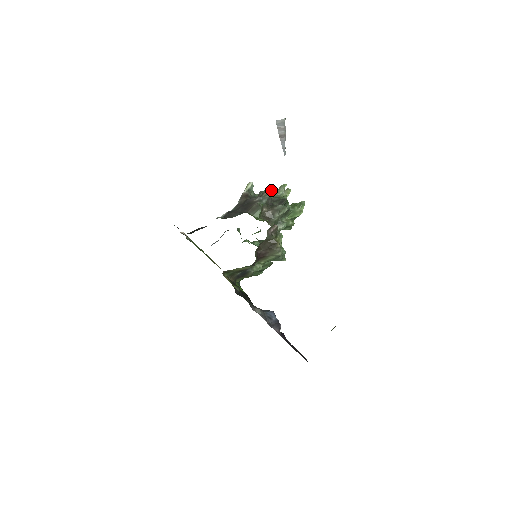
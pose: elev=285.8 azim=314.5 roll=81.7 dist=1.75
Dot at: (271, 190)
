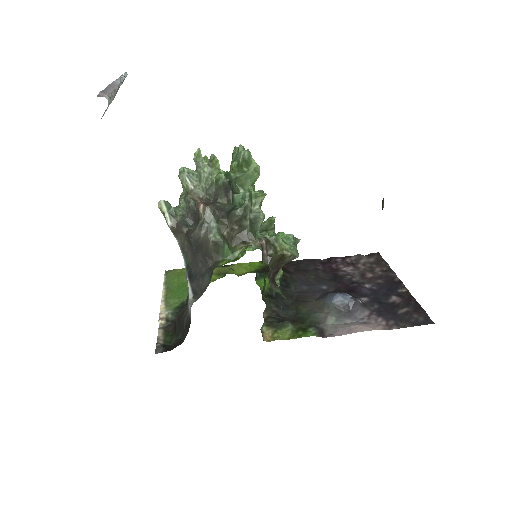
Dot at: (190, 178)
